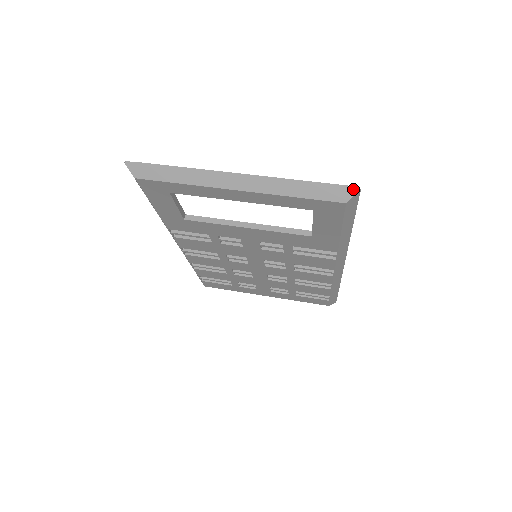
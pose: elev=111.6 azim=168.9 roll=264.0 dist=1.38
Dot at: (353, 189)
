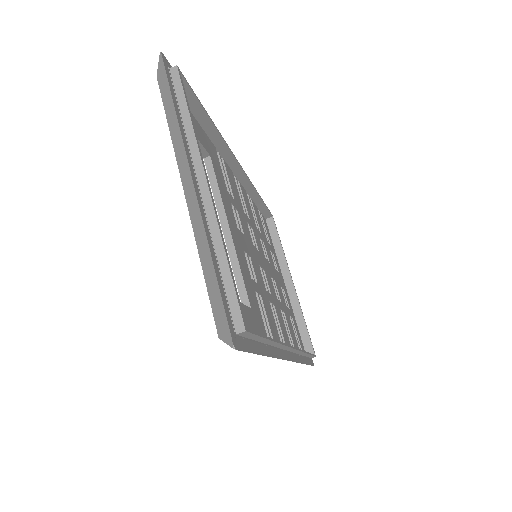
Dot at: (230, 339)
